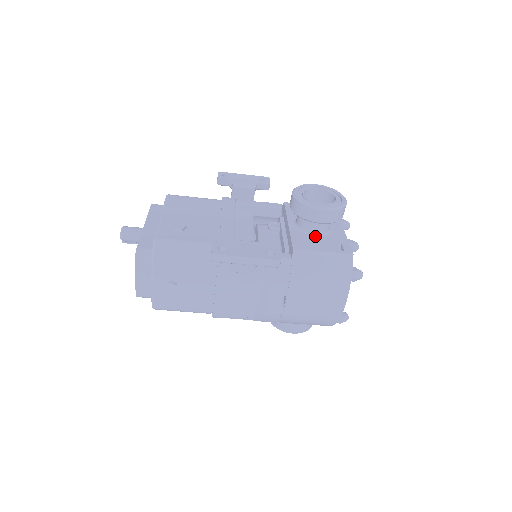
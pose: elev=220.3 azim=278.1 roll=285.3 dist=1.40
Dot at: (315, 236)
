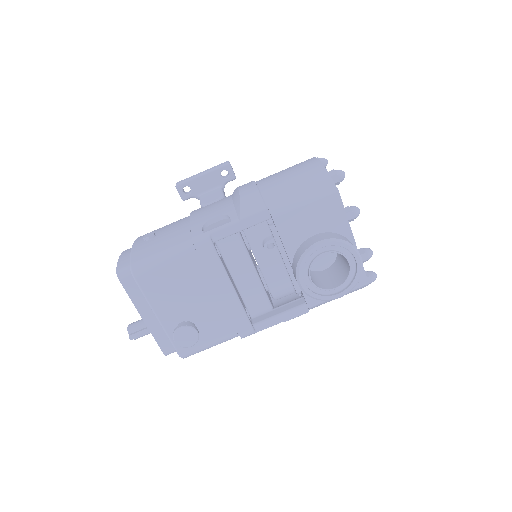
Dot at: occluded
